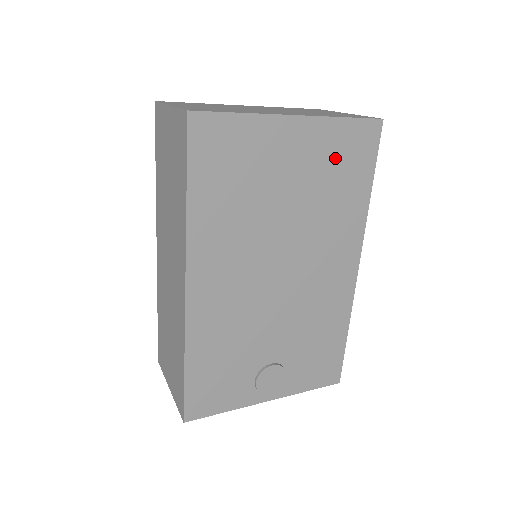
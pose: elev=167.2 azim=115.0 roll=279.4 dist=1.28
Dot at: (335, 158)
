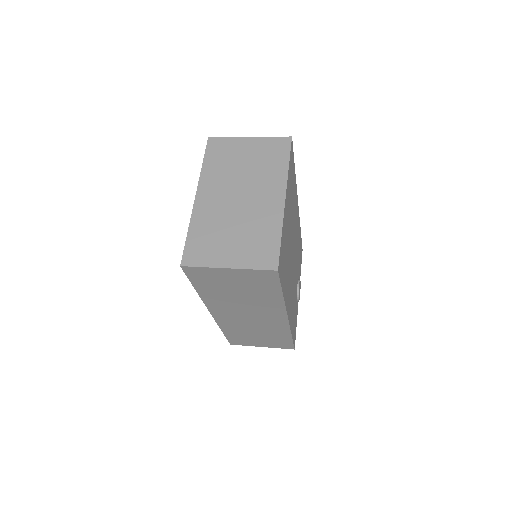
Dot at: occluded
